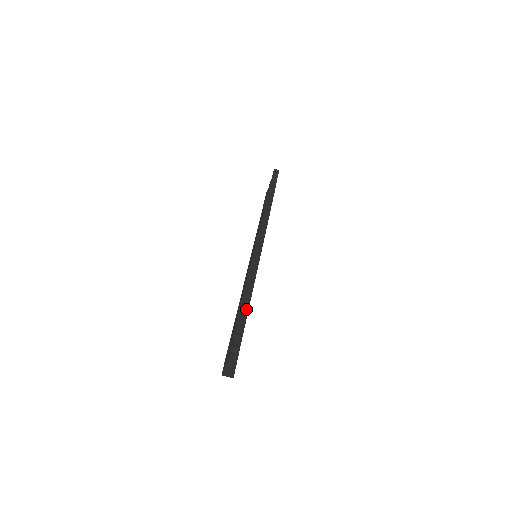
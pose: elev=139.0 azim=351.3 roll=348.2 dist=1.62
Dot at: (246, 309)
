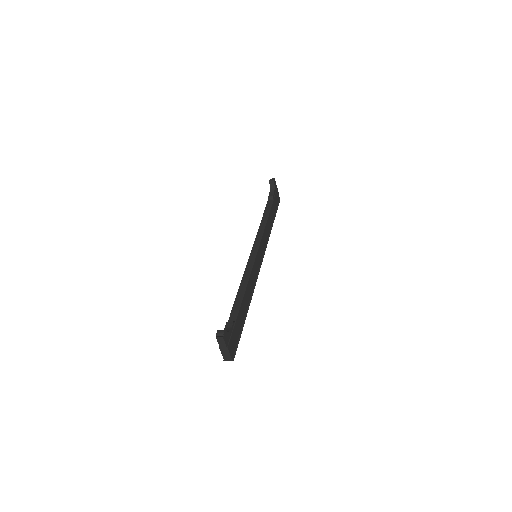
Dot at: (240, 300)
